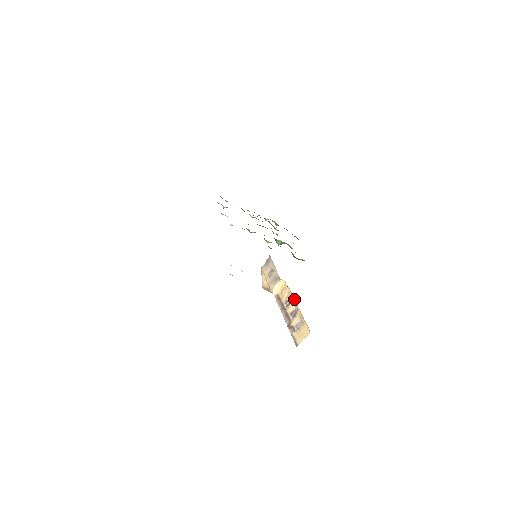
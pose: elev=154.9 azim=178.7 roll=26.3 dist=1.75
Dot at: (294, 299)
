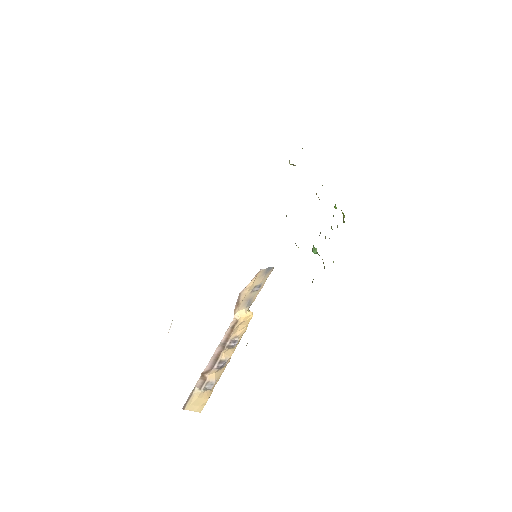
Dot at: occluded
